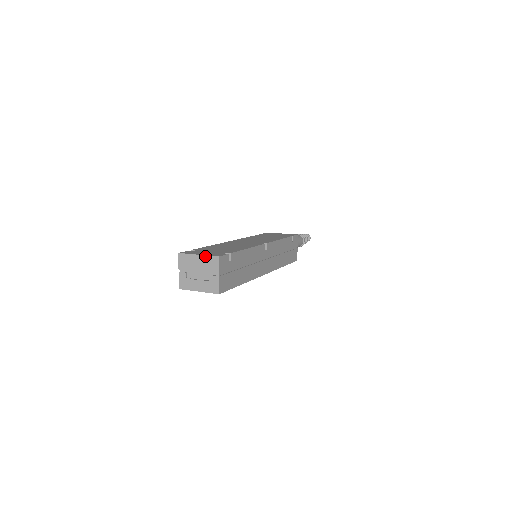
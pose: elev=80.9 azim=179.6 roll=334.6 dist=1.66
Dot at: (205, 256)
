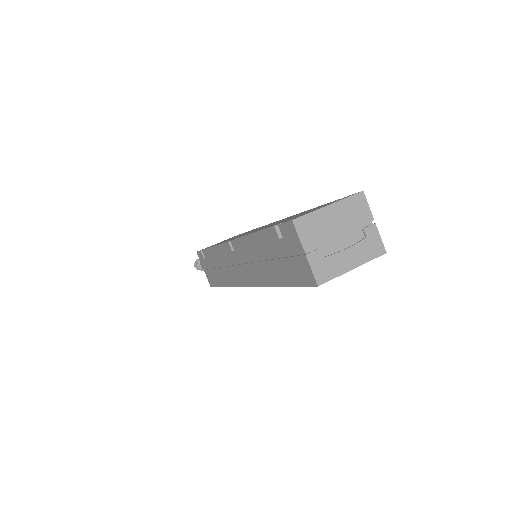
Dot at: (341, 201)
